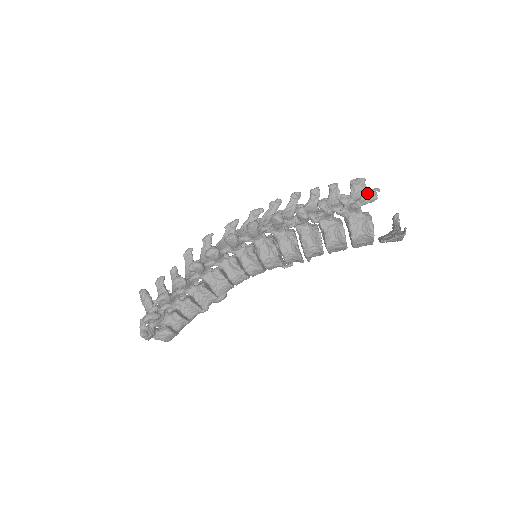
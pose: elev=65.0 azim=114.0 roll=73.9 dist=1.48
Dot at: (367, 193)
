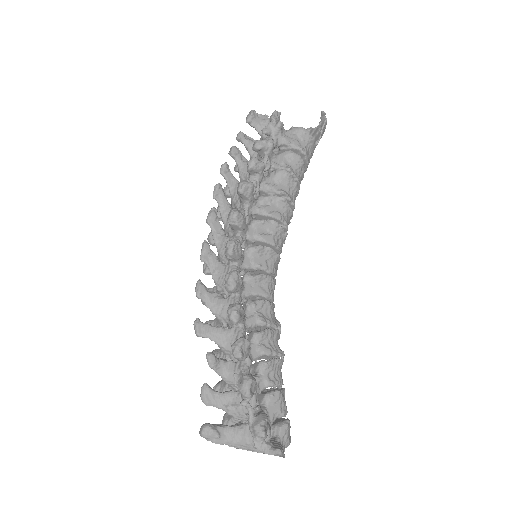
Dot at: (267, 119)
